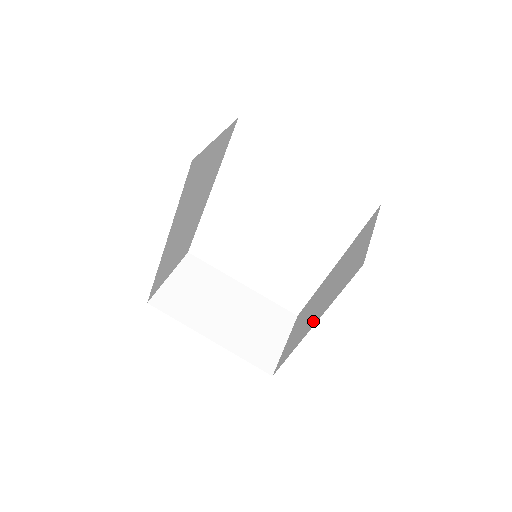
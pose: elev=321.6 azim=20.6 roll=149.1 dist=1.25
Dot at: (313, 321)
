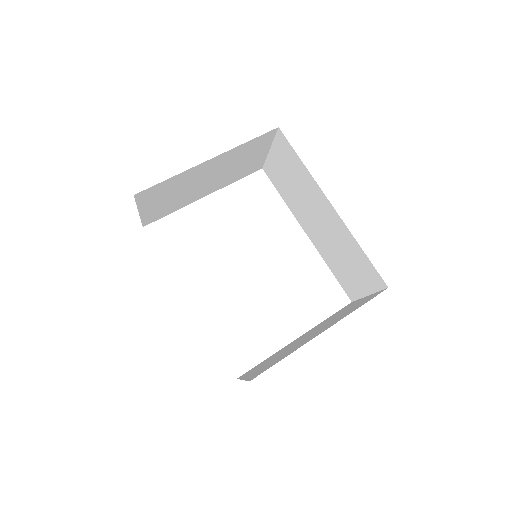
Dot at: (328, 210)
